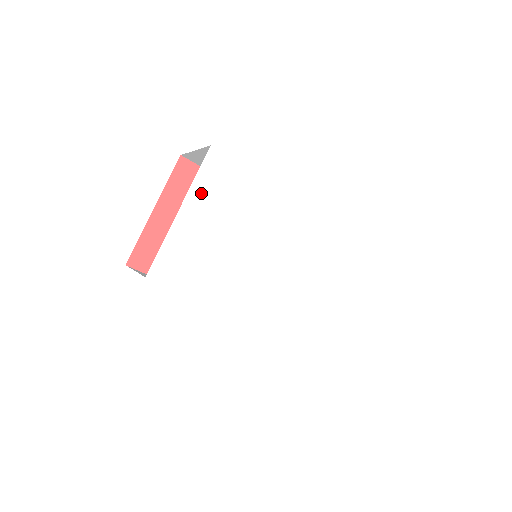
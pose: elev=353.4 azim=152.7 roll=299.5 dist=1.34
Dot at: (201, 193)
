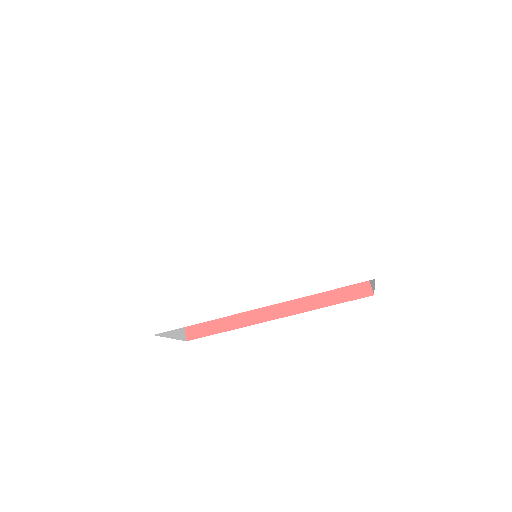
Dot at: (153, 250)
